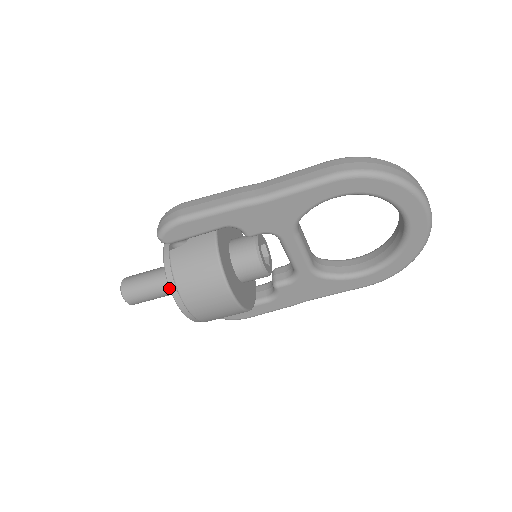
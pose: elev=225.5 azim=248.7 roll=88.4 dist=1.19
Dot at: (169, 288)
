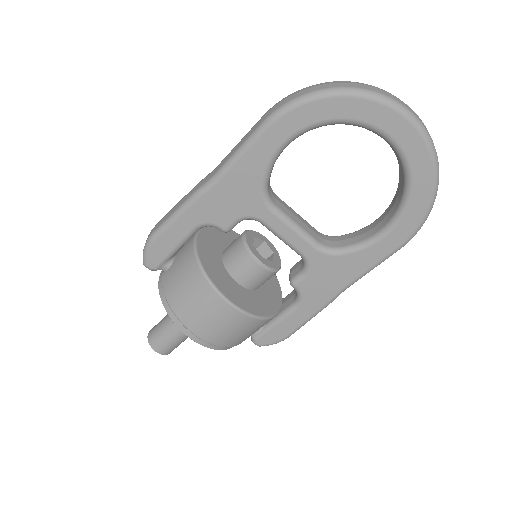
Dot at: occluded
